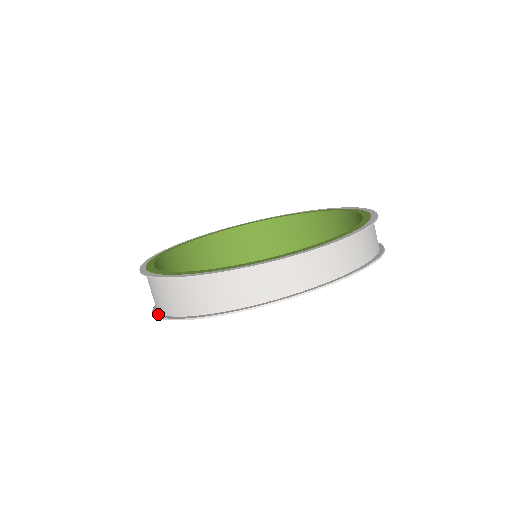
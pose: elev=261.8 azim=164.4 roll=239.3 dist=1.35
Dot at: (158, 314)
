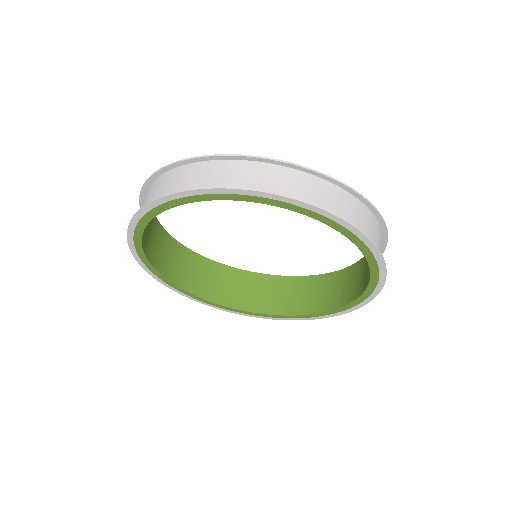
Dot at: (133, 247)
